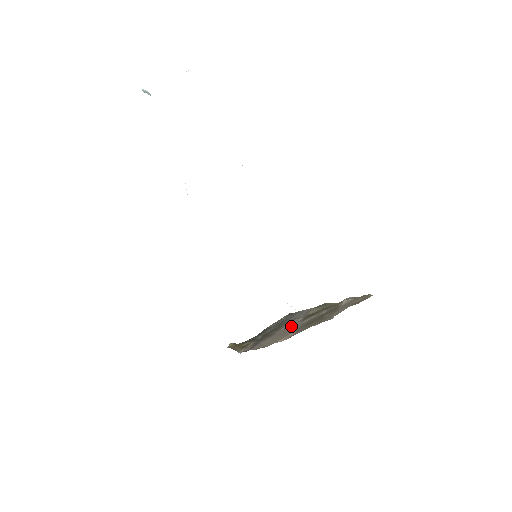
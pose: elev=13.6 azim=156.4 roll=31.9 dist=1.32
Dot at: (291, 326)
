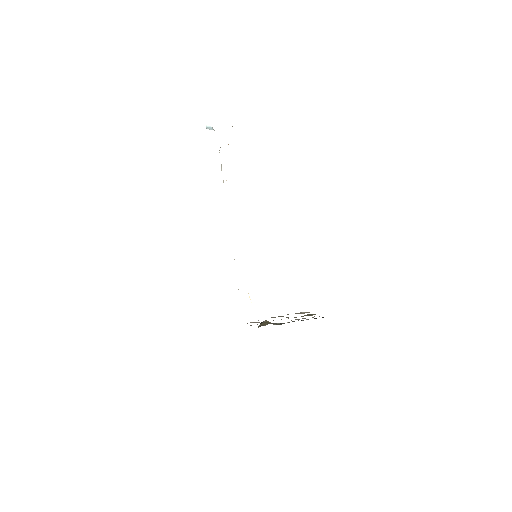
Dot at: occluded
